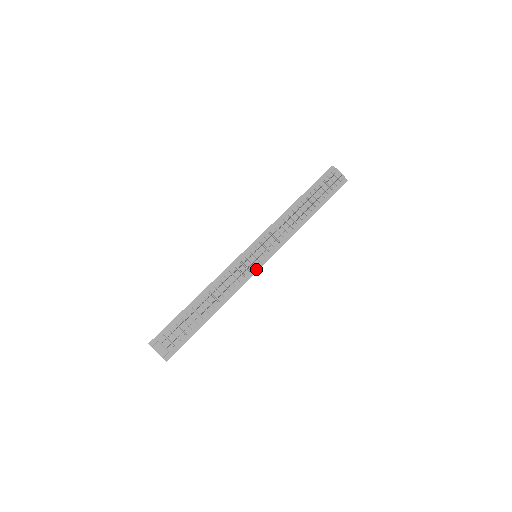
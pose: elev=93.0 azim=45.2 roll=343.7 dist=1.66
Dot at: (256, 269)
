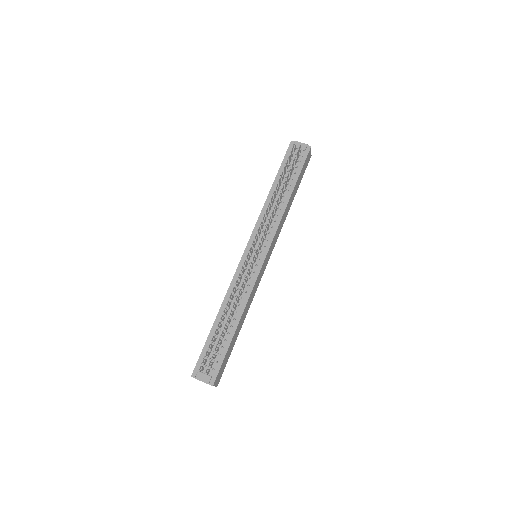
Dot at: (259, 268)
